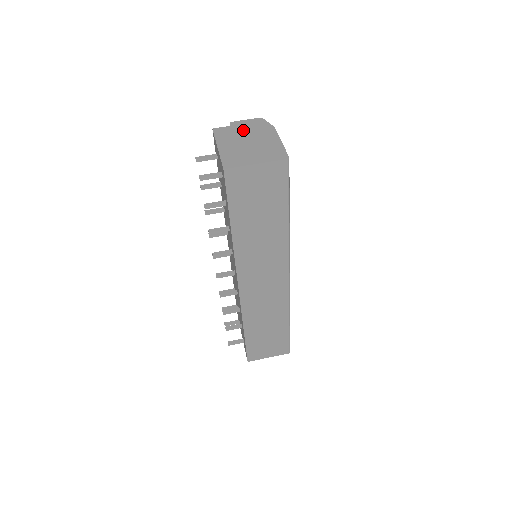
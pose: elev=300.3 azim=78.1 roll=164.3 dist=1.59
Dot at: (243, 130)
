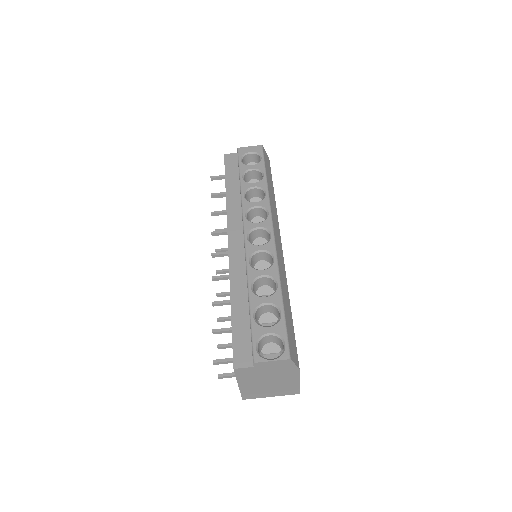
Dot at: (266, 372)
